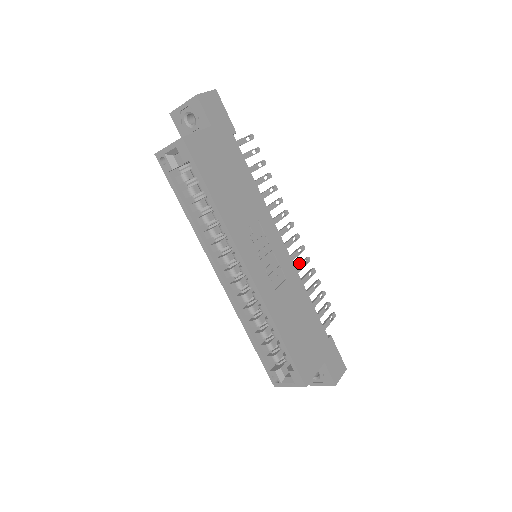
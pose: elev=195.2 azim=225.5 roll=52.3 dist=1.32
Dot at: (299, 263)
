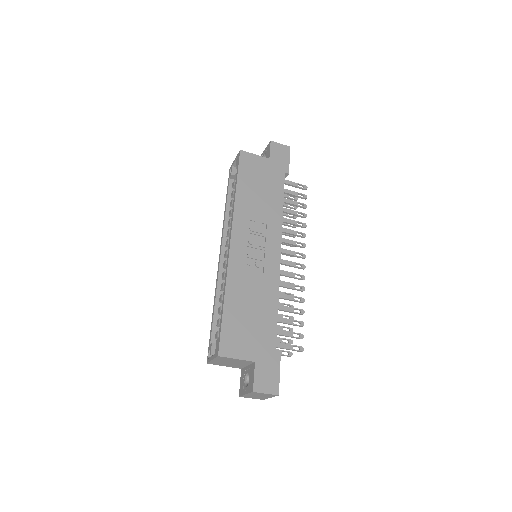
Dot at: (291, 284)
